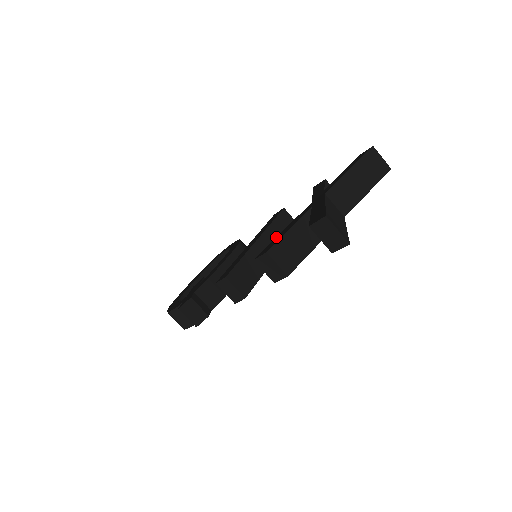
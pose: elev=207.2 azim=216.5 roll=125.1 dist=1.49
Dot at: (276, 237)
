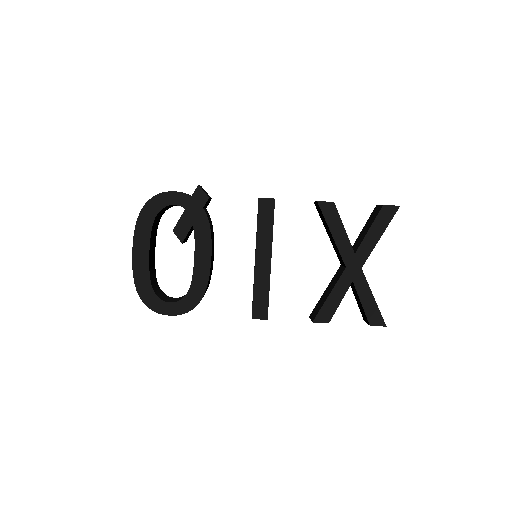
Dot at: (324, 225)
